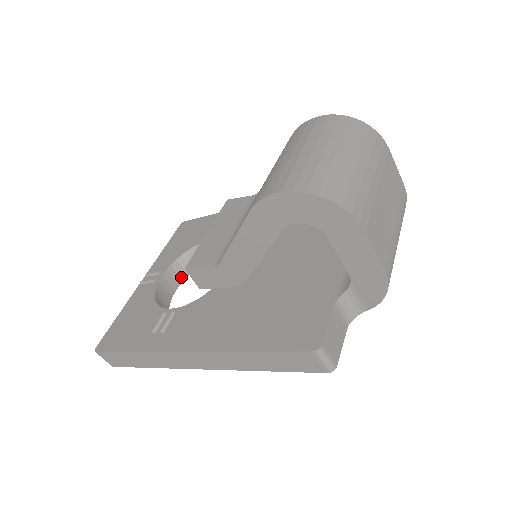
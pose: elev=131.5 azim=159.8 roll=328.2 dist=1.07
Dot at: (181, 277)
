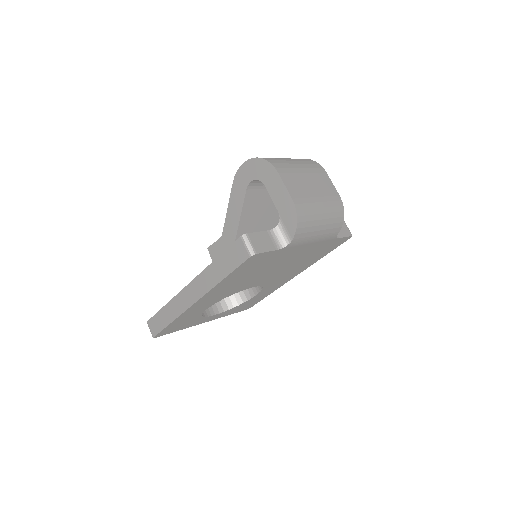
Dot at: (223, 309)
